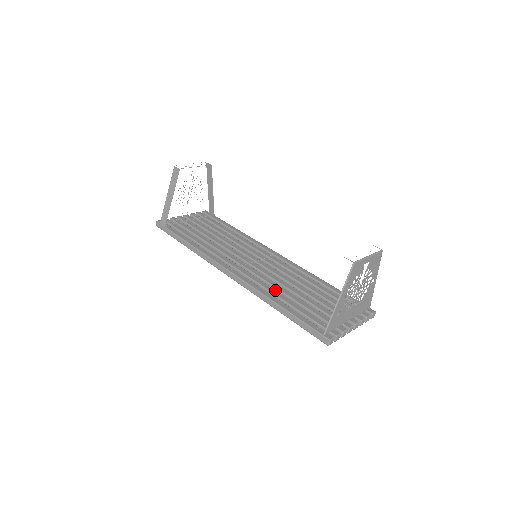
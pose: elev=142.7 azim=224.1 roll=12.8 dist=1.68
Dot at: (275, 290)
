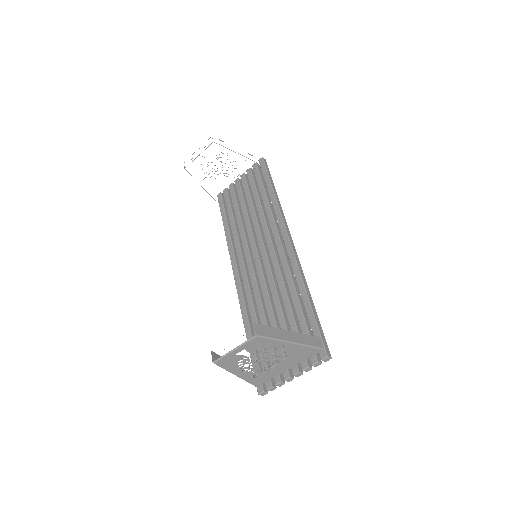
Dot at: (253, 311)
